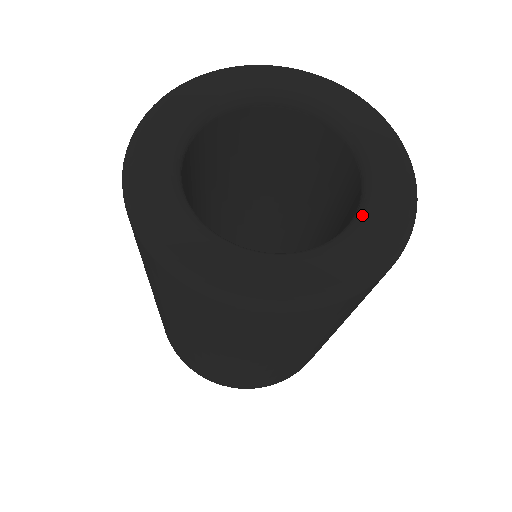
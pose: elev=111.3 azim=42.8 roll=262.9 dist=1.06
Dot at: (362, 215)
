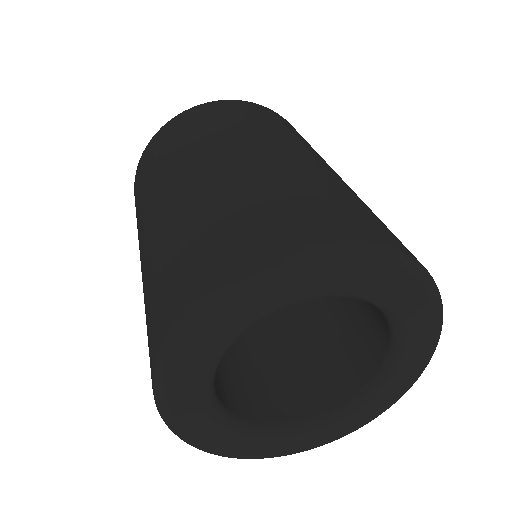
Dot at: (334, 420)
